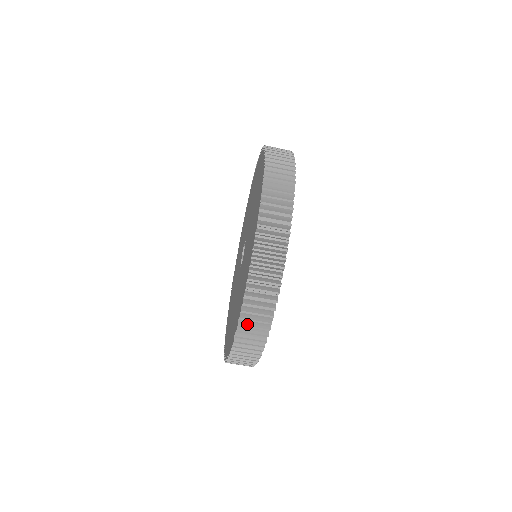
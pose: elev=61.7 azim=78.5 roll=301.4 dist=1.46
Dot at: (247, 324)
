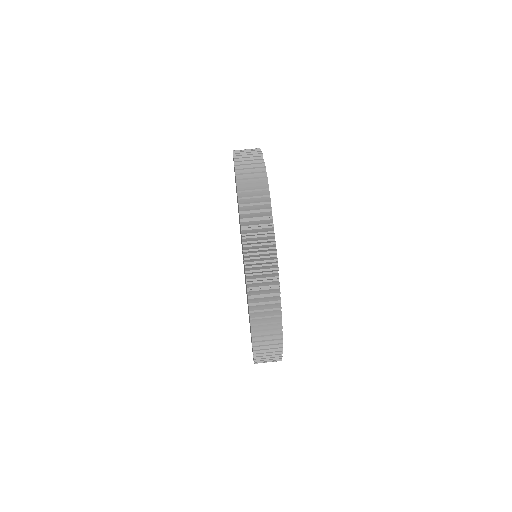
Dot at: (247, 204)
